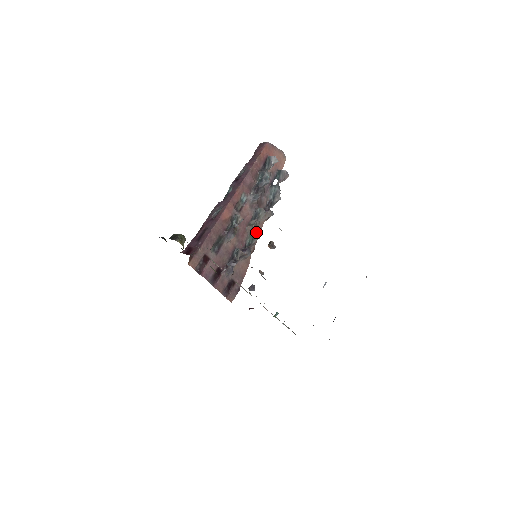
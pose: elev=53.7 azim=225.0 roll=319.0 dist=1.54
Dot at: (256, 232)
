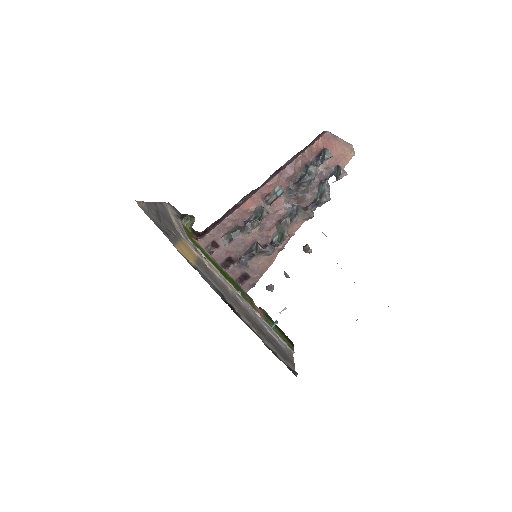
Dot at: (285, 230)
